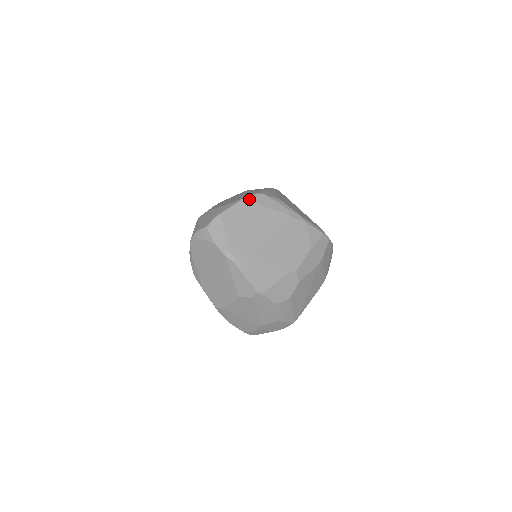
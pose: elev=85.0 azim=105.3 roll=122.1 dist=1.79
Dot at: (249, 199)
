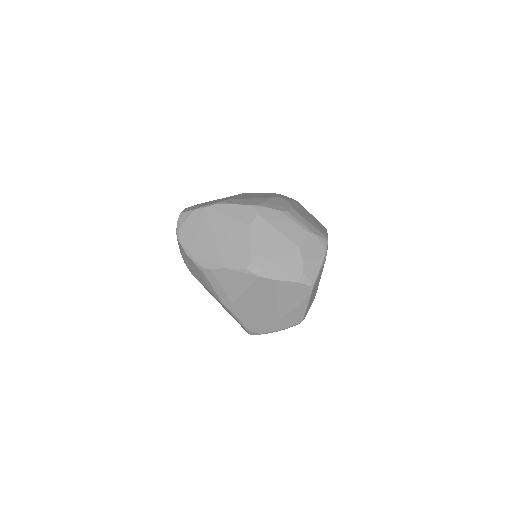
Dot at: occluded
